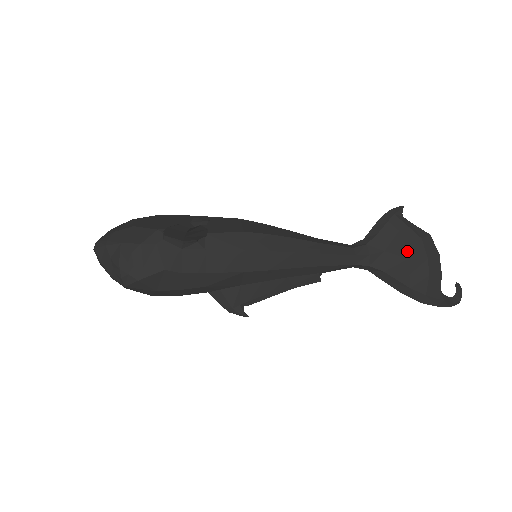
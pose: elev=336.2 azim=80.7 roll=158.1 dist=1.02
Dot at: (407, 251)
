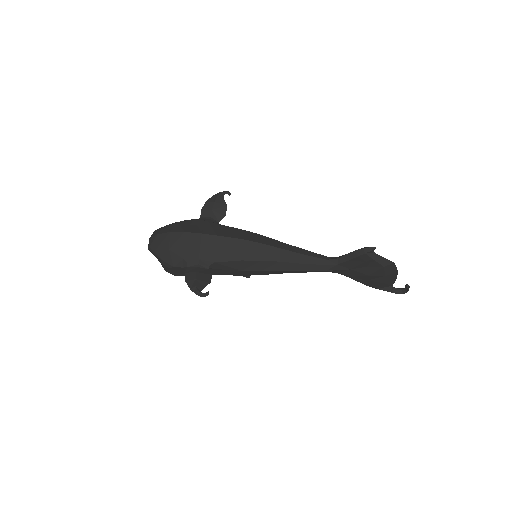
Dot at: (369, 272)
